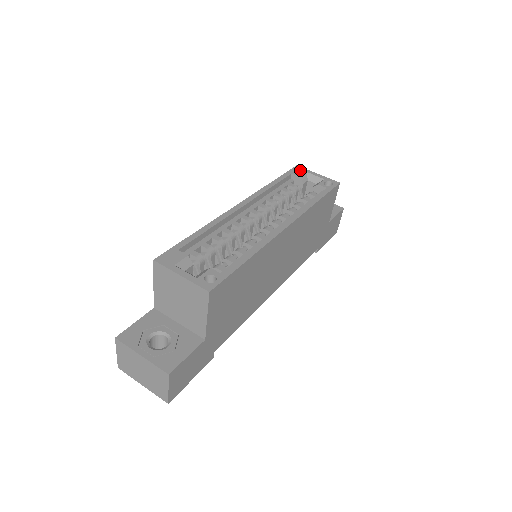
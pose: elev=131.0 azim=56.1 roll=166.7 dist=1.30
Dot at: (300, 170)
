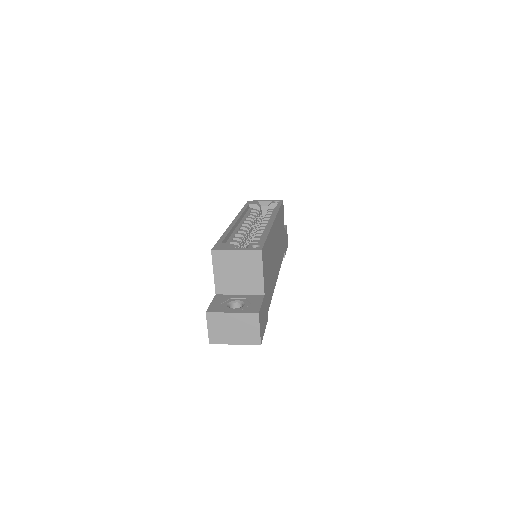
Dot at: (253, 201)
